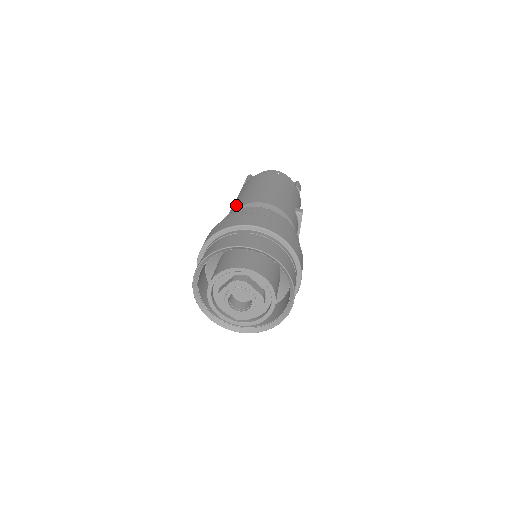
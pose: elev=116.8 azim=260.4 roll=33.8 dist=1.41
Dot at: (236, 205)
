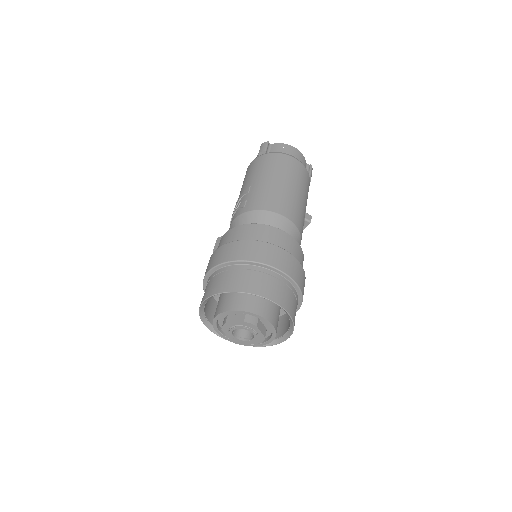
Dot at: (254, 201)
